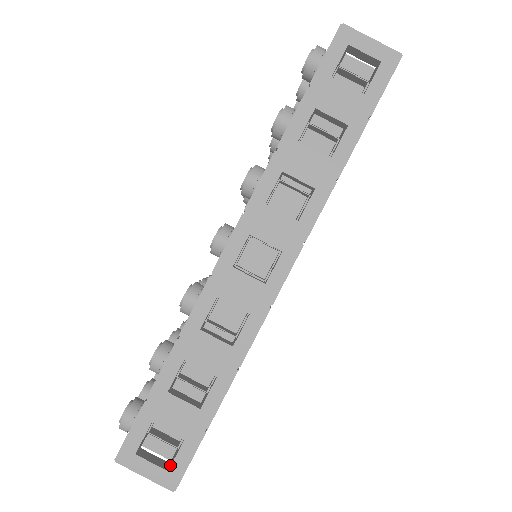
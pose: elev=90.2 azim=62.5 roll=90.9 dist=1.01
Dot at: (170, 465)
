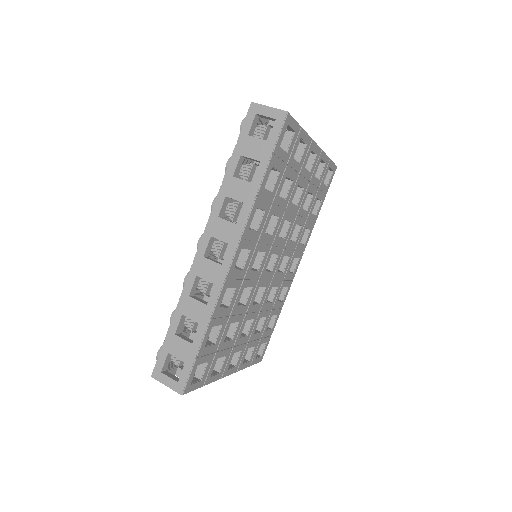
Dot at: (180, 380)
